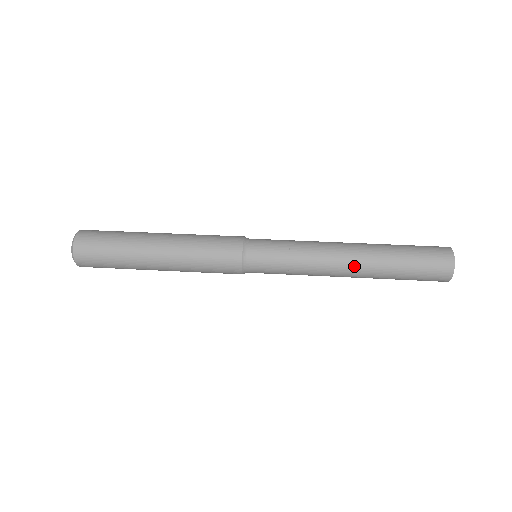
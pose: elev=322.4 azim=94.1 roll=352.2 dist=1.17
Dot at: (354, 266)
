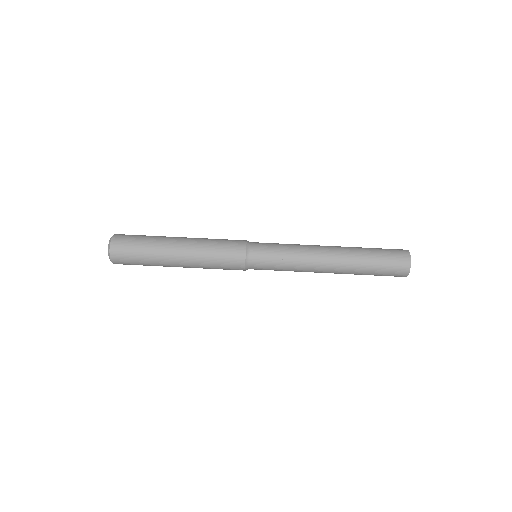
Dot at: occluded
